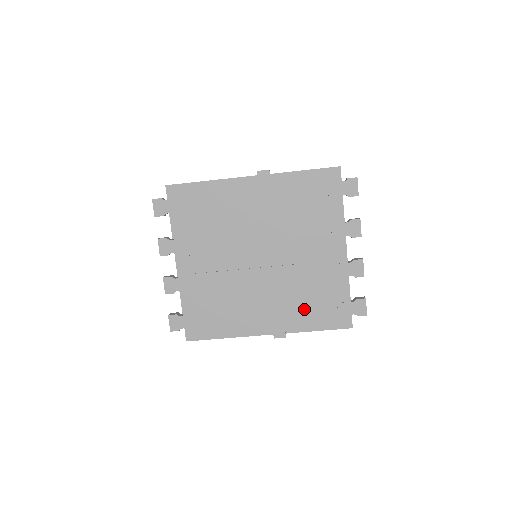
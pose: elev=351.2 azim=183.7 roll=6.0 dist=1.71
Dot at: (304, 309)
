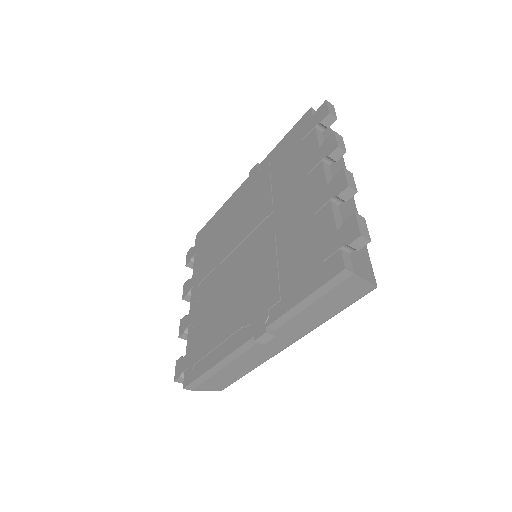
Dot at: (285, 279)
